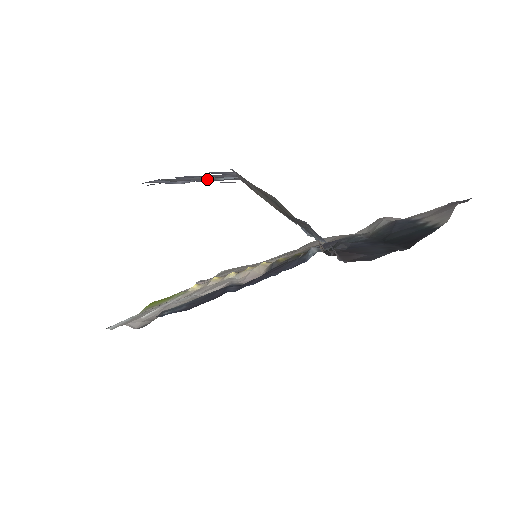
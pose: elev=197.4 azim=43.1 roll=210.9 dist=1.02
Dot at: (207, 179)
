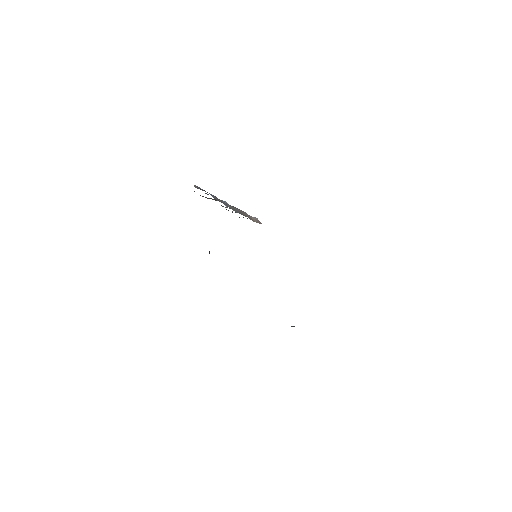
Dot at: occluded
